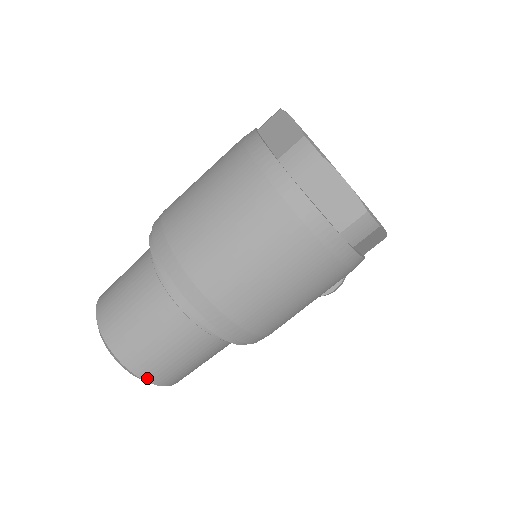
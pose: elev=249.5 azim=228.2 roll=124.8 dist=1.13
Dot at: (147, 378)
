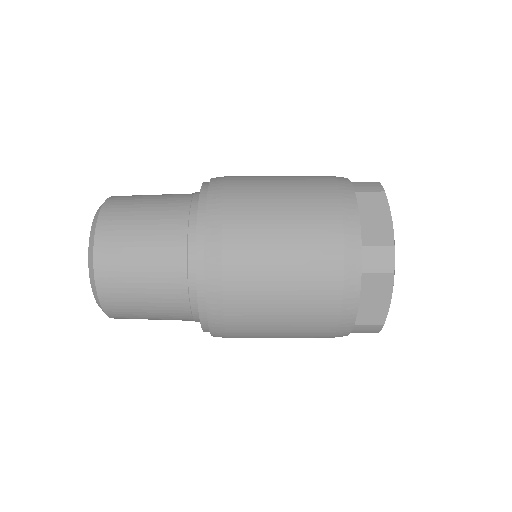
Dot at: (108, 311)
